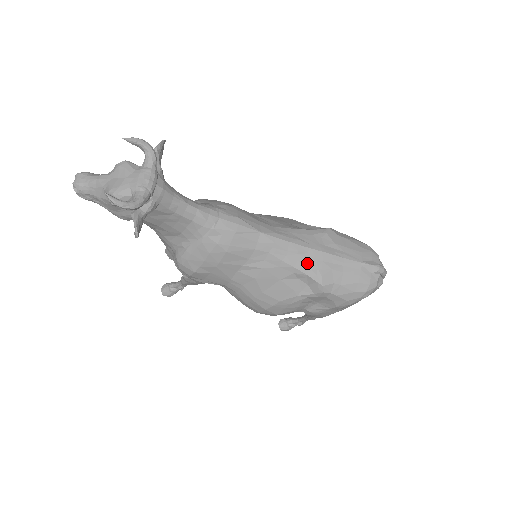
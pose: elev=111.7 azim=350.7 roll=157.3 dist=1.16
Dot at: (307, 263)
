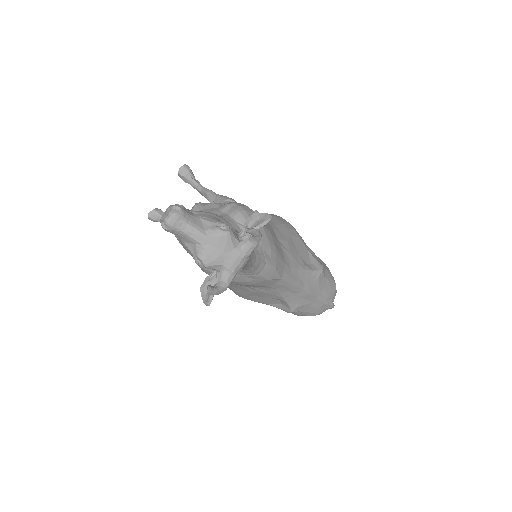
Dot at: (294, 298)
